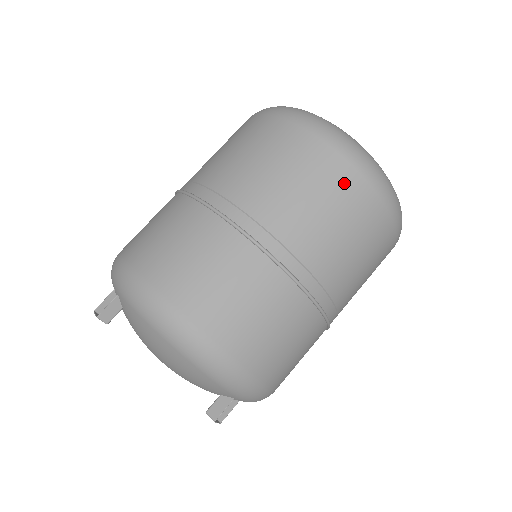
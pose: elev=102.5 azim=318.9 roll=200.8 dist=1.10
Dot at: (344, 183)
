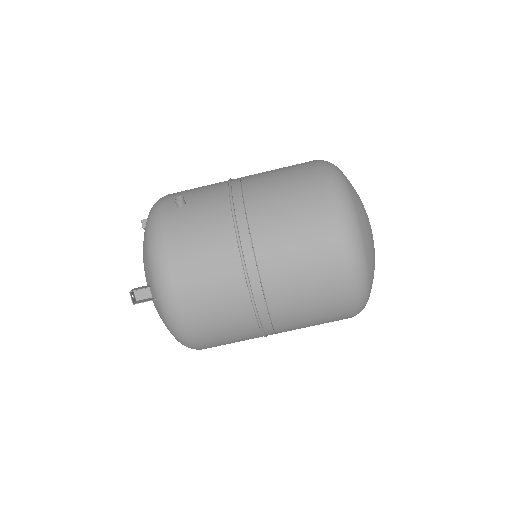
Dot at: occluded
